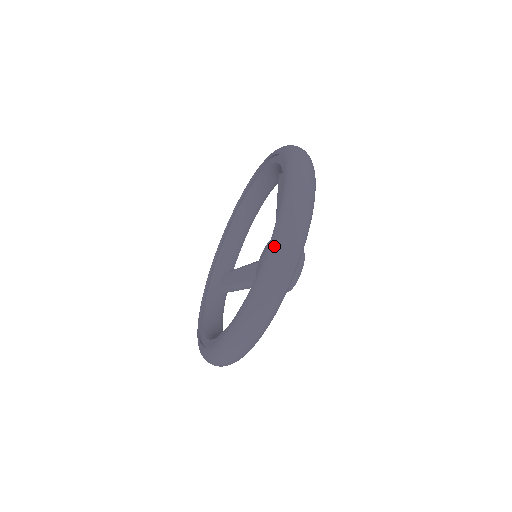
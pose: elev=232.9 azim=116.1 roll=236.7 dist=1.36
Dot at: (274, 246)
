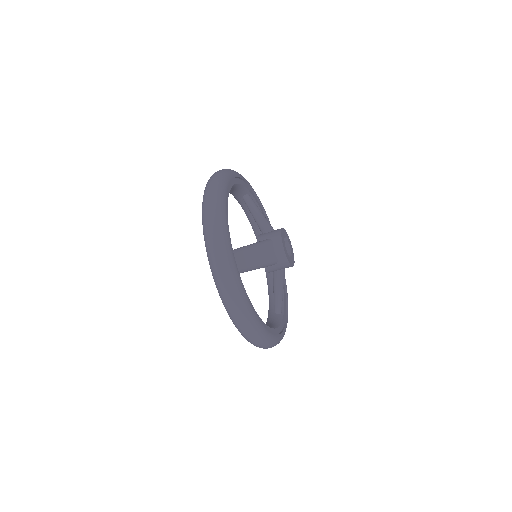
Dot at: (202, 208)
